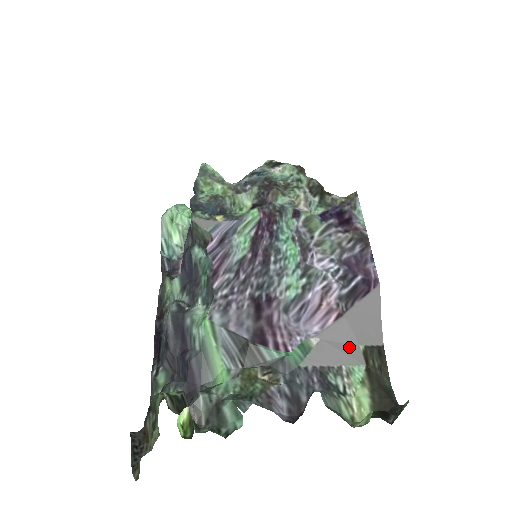
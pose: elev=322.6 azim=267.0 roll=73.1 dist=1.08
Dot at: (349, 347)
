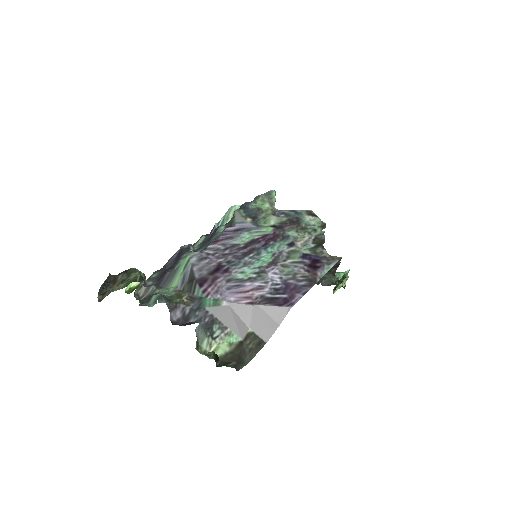
Dot at: (242, 323)
